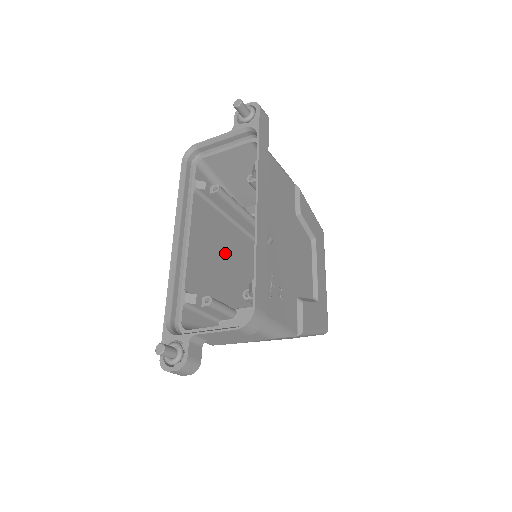
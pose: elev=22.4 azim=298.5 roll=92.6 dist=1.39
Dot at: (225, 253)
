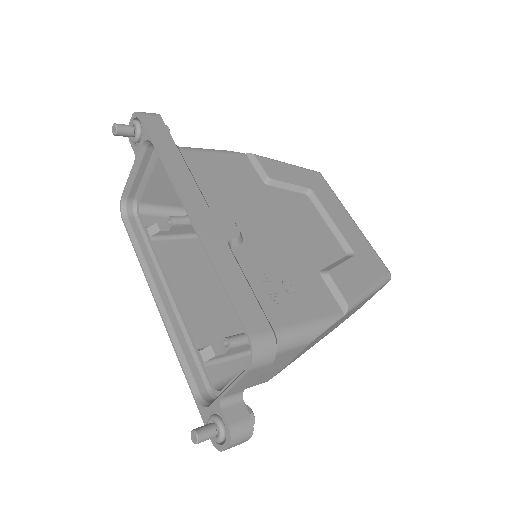
Dot at: occluded
